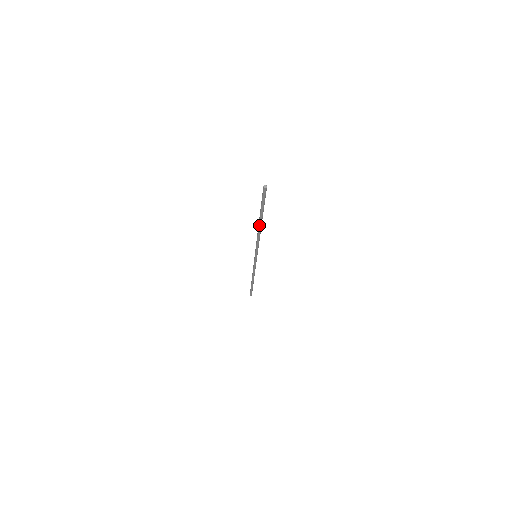
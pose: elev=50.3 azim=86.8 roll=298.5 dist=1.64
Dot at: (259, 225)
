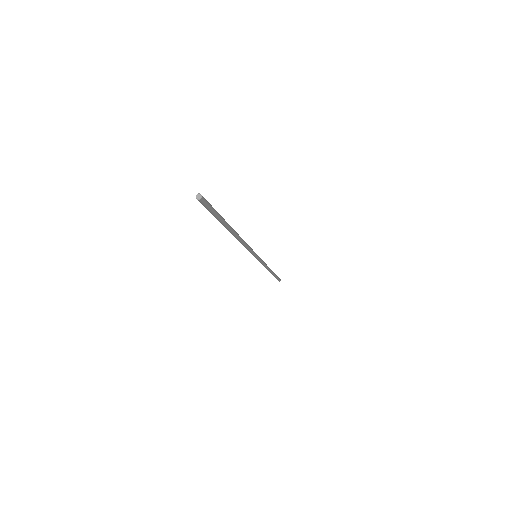
Dot at: occluded
